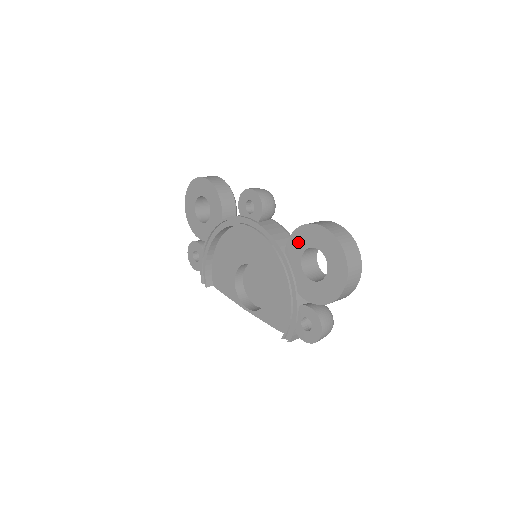
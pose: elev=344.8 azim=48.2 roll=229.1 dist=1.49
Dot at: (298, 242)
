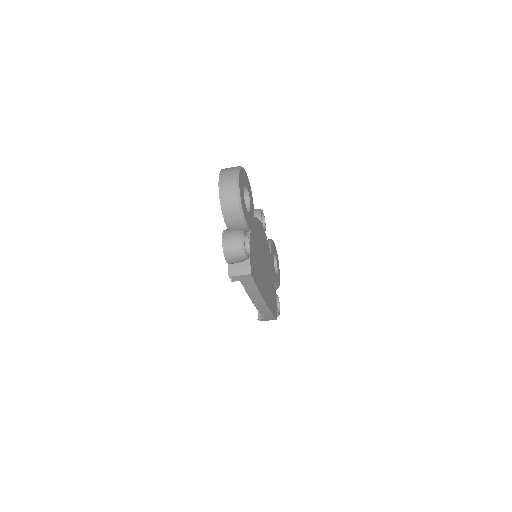
Dot at: occluded
